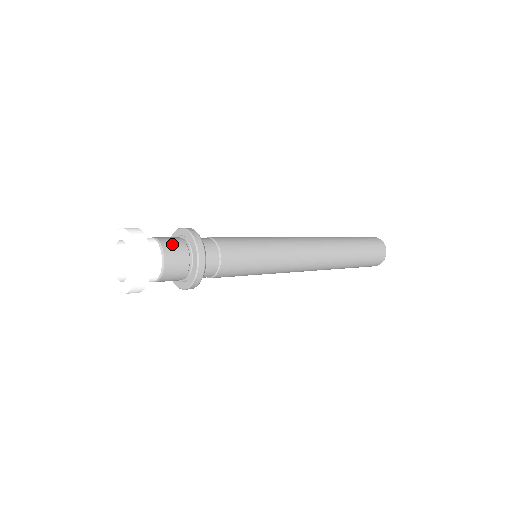
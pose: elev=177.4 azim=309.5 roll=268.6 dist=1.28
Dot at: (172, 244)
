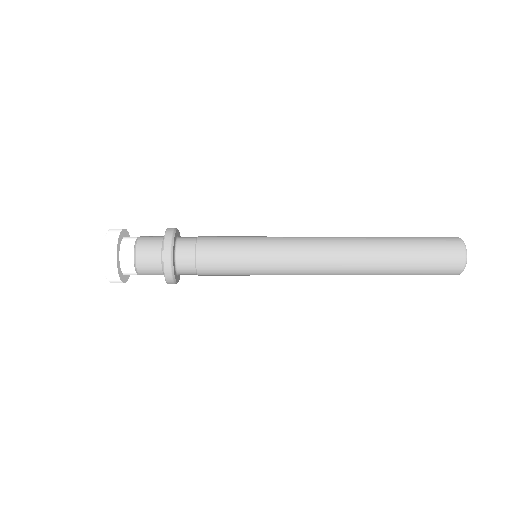
Dot at: (149, 238)
